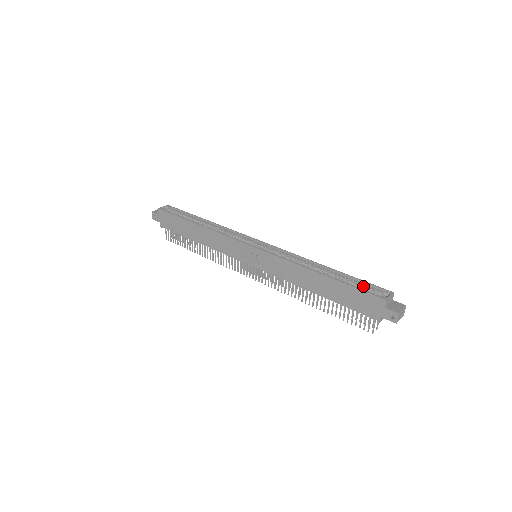
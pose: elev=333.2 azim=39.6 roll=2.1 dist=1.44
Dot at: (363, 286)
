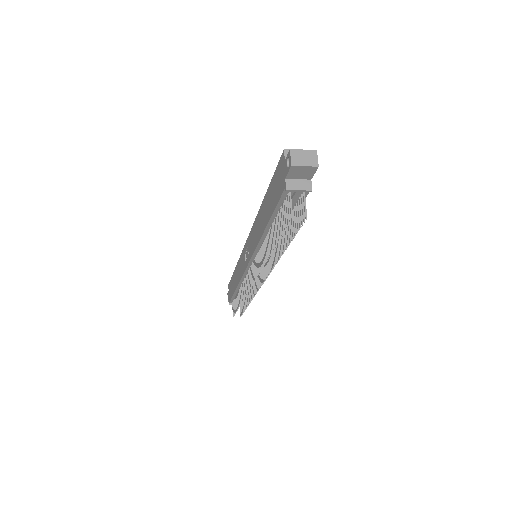
Dot at: occluded
